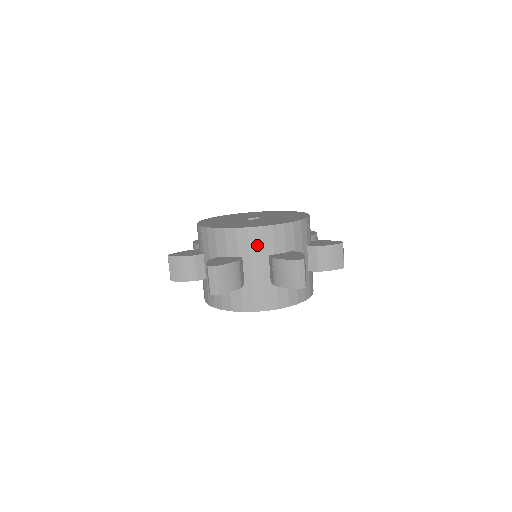
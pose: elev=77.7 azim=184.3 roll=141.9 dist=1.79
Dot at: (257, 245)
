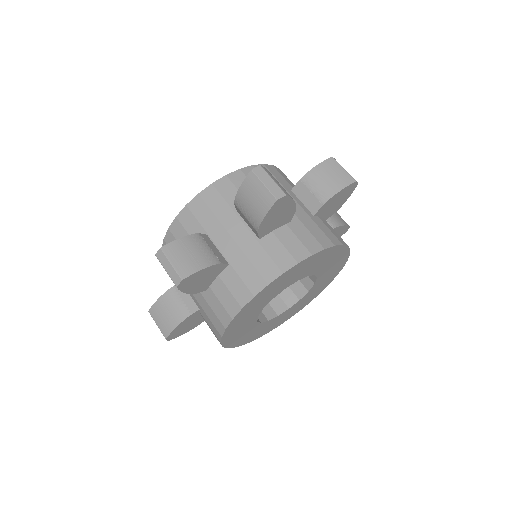
Dot at: occluded
